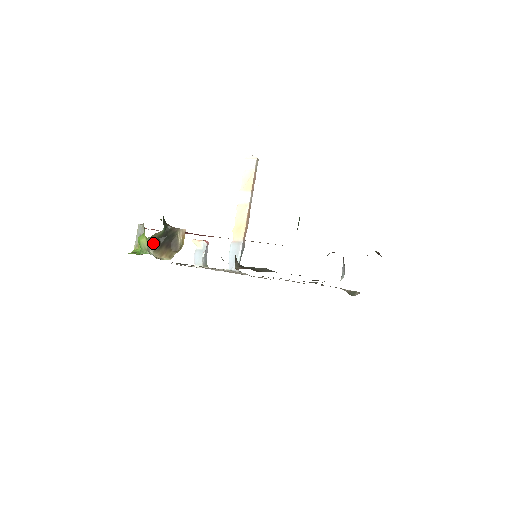
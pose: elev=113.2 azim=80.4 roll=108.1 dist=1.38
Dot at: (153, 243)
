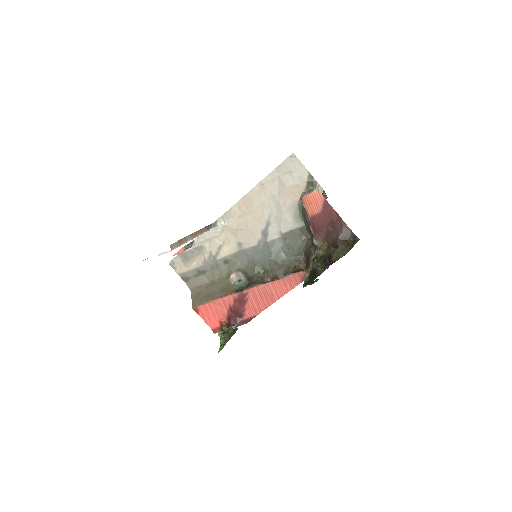
Dot at: occluded
